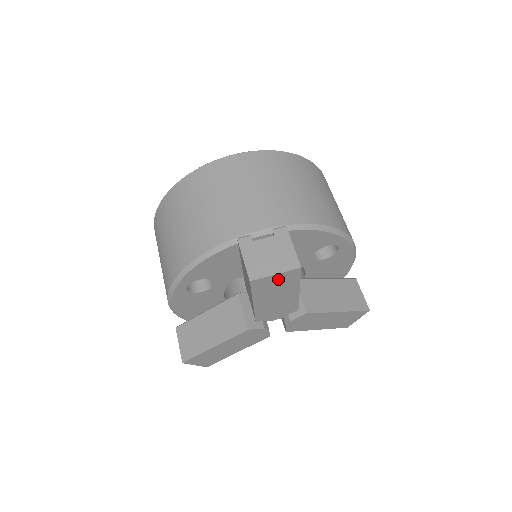
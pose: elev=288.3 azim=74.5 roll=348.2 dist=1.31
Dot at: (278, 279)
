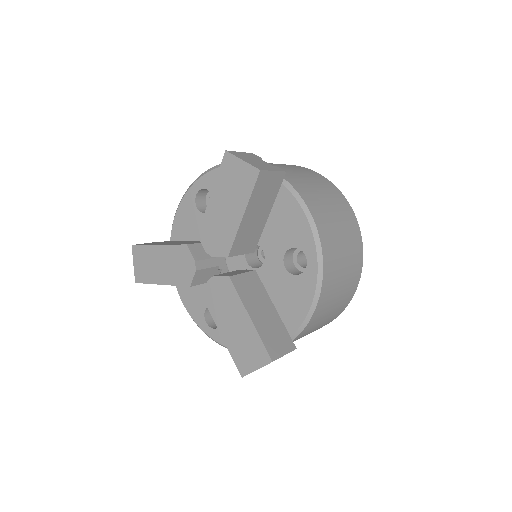
Dot at: (241, 172)
